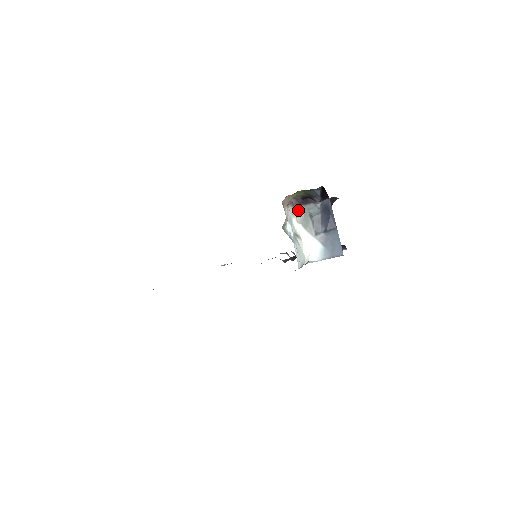
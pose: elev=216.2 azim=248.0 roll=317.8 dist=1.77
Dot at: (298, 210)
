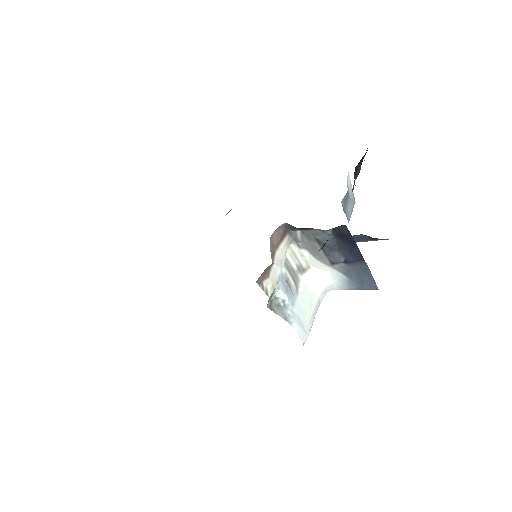
Dot at: (297, 234)
